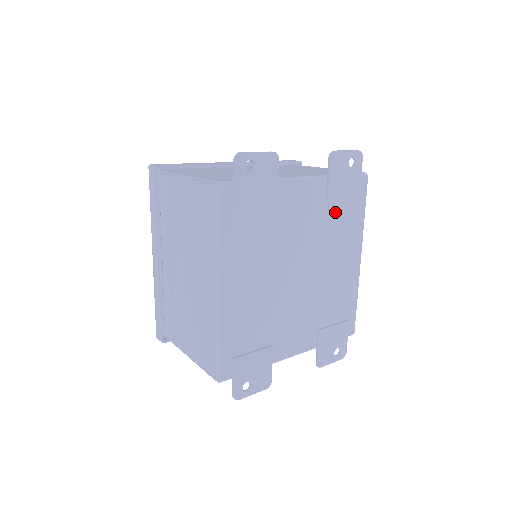
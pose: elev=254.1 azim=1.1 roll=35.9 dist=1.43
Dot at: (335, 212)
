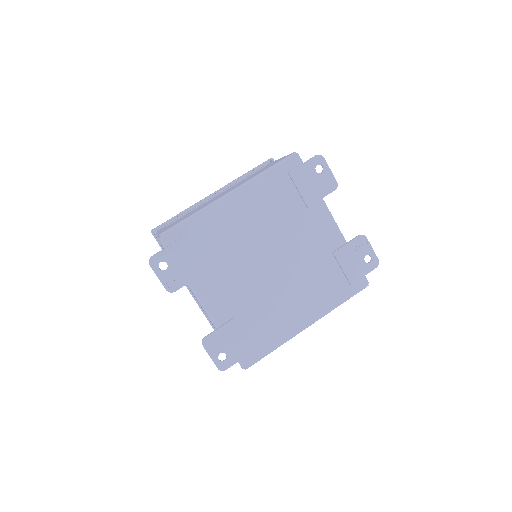
Dot at: (328, 269)
